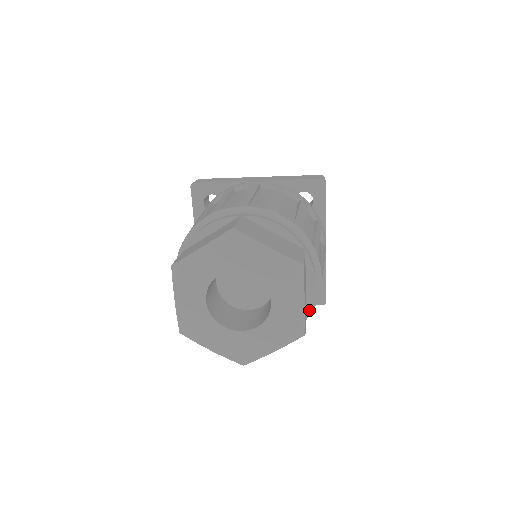
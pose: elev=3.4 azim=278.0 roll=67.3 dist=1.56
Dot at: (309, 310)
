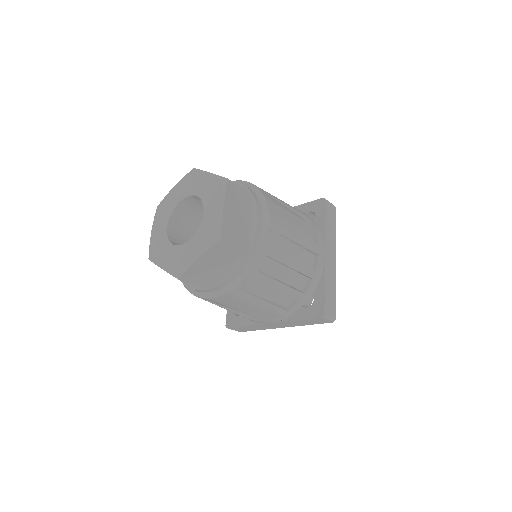
Dot at: (255, 253)
